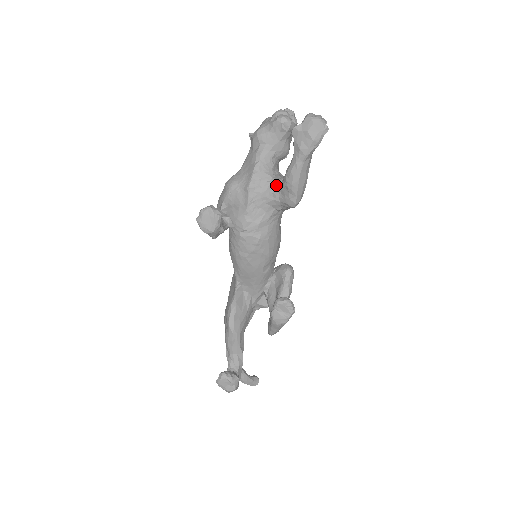
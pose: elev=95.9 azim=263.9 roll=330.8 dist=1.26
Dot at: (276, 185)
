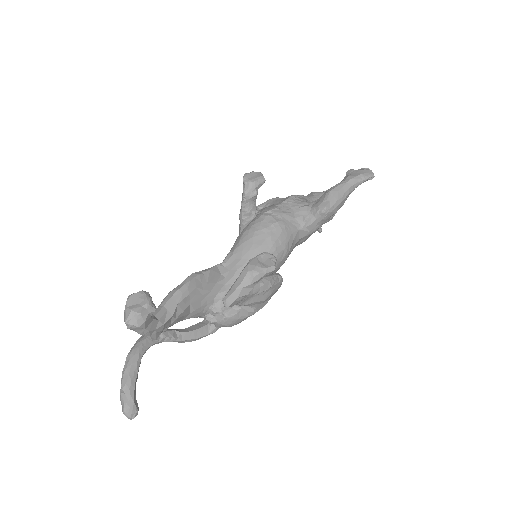
Dot at: occluded
